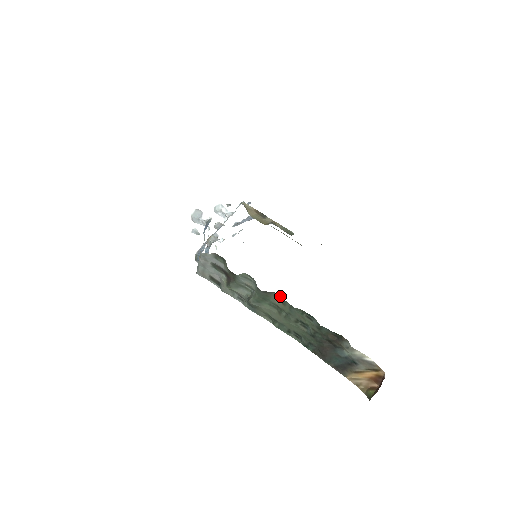
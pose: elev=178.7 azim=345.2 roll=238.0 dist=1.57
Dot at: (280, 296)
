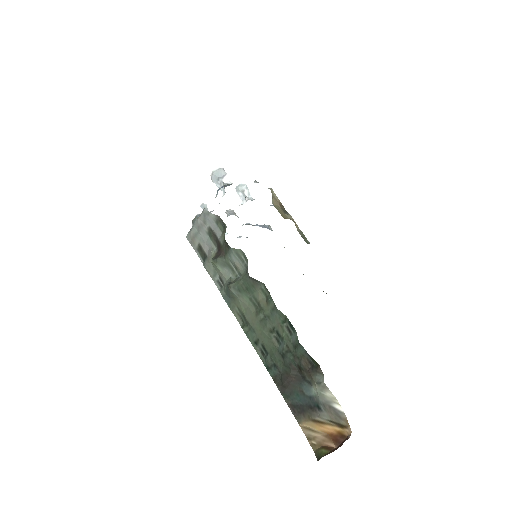
Dot at: occluded
